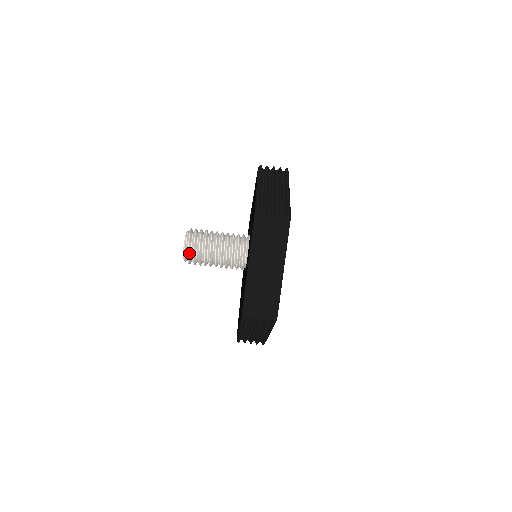
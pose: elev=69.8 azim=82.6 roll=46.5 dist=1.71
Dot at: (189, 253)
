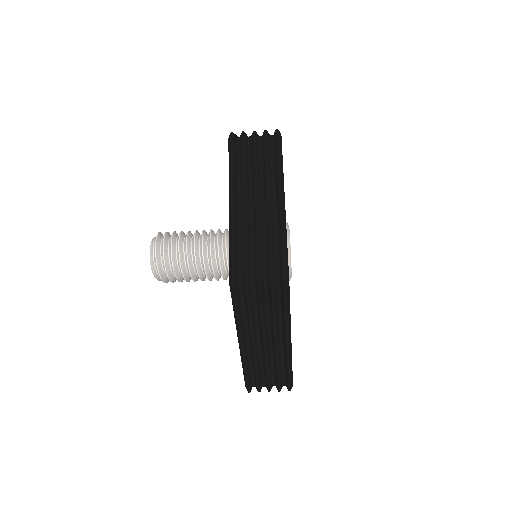
Dot at: (158, 257)
